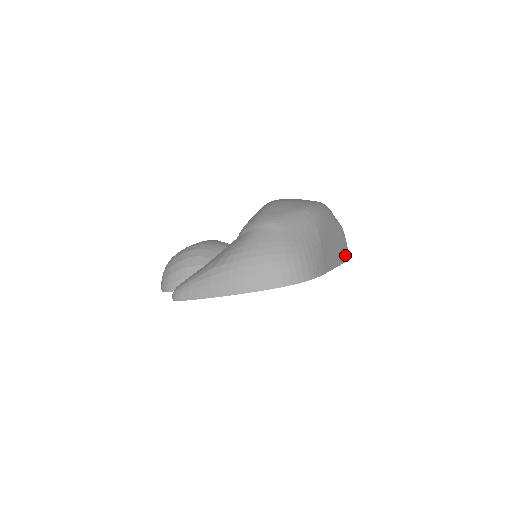
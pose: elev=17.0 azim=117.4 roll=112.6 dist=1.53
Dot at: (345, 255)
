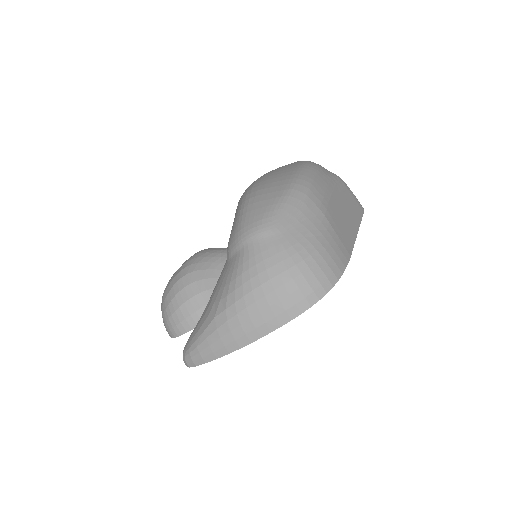
Dot at: (358, 210)
